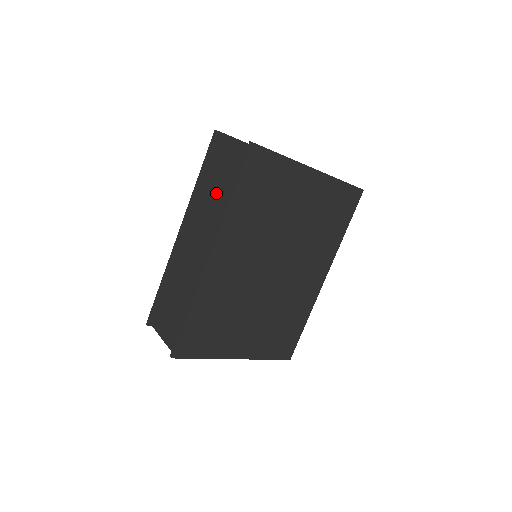
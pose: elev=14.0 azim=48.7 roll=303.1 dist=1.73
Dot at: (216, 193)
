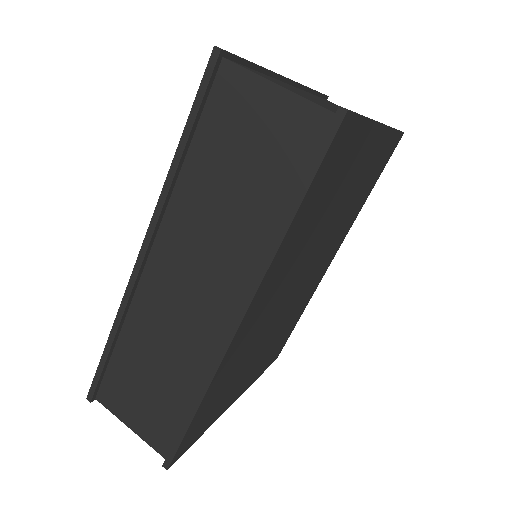
Dot at: (237, 198)
